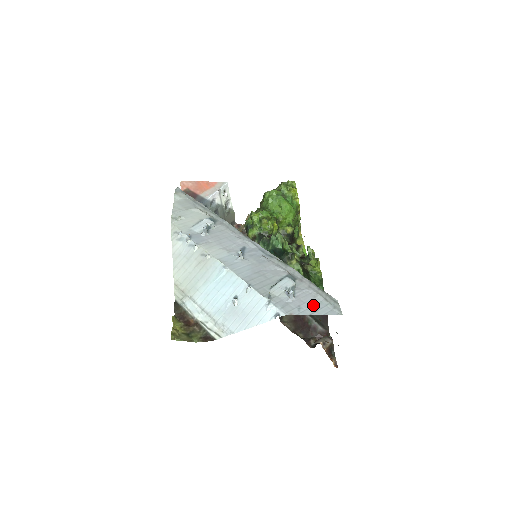
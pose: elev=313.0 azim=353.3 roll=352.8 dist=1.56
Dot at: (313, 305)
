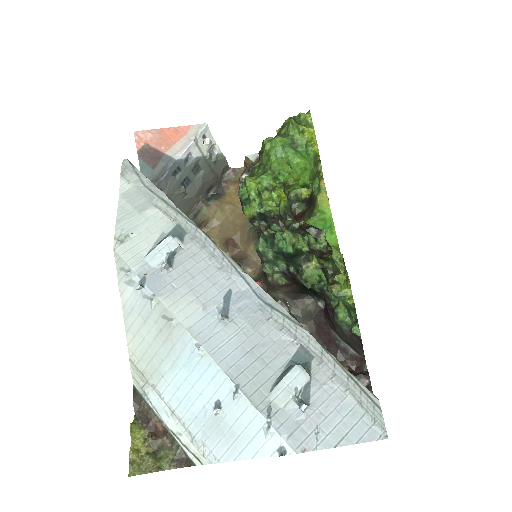
Dot at: (340, 421)
